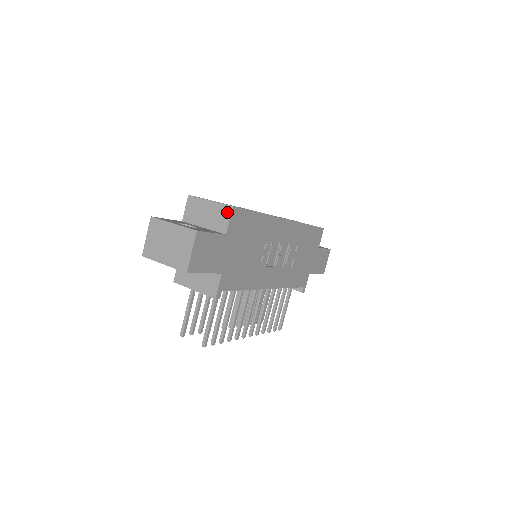
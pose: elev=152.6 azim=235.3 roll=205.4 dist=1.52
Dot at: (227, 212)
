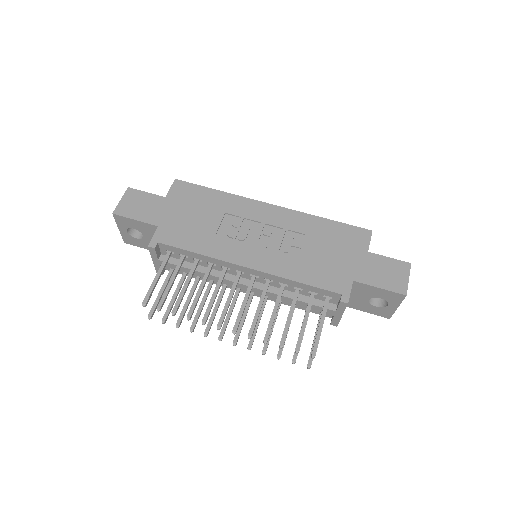
Dot at: (173, 186)
